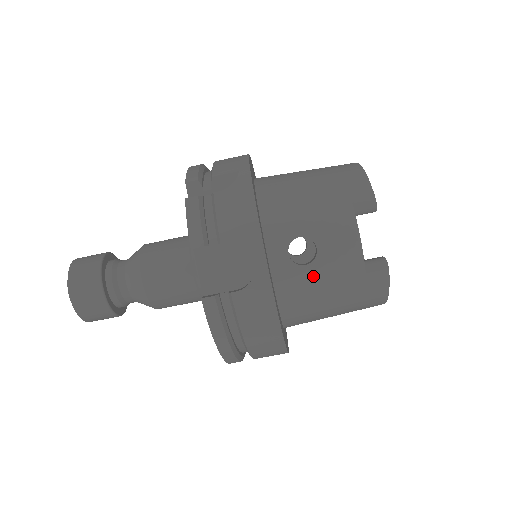
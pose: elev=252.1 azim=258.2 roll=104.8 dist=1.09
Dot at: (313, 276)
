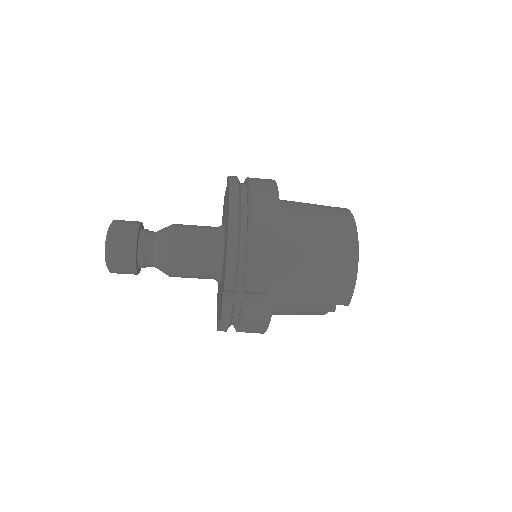
Dot at: occluded
